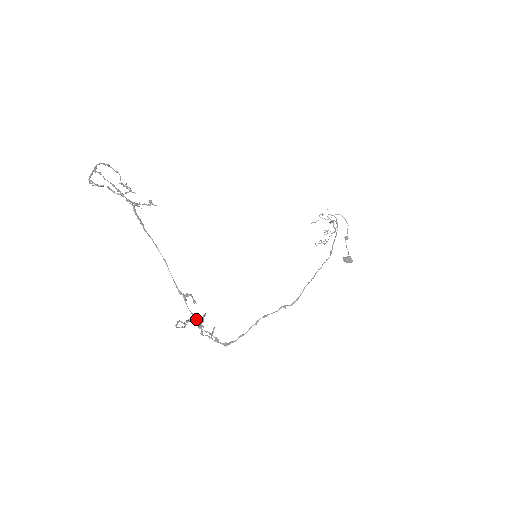
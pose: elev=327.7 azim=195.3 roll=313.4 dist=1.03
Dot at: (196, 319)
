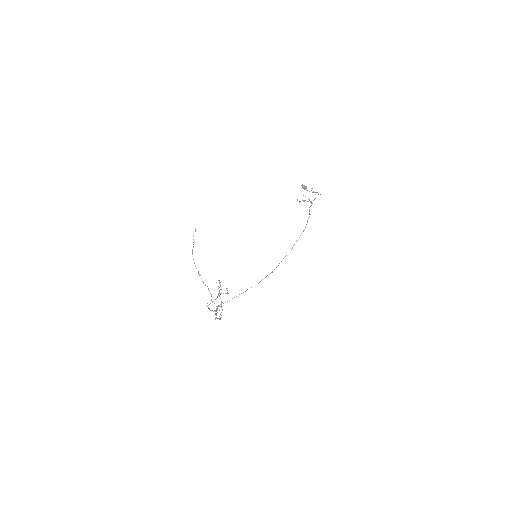
Dot at: occluded
